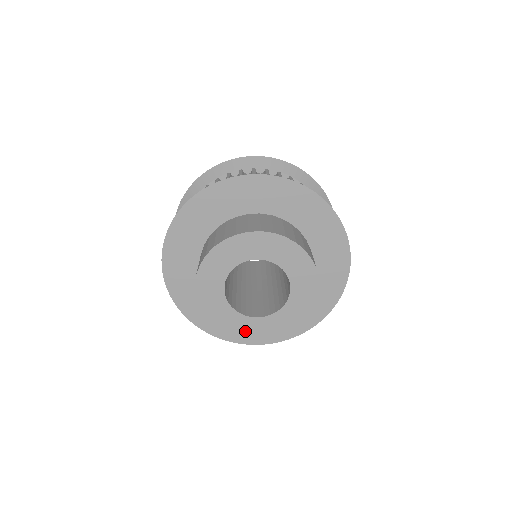
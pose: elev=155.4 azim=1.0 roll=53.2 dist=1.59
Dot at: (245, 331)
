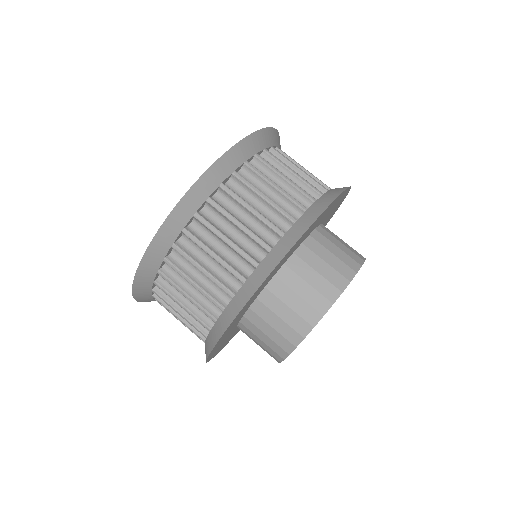
Dot at: occluded
